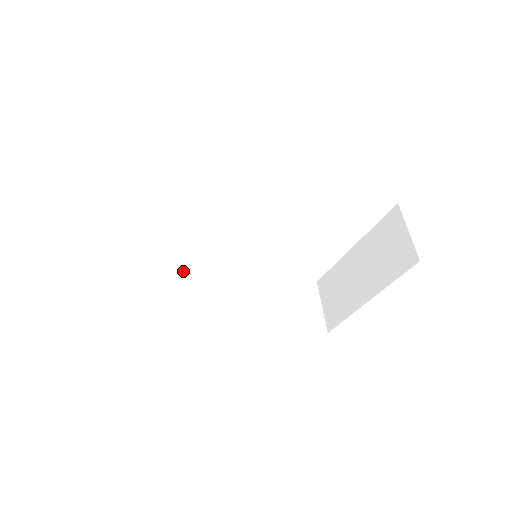
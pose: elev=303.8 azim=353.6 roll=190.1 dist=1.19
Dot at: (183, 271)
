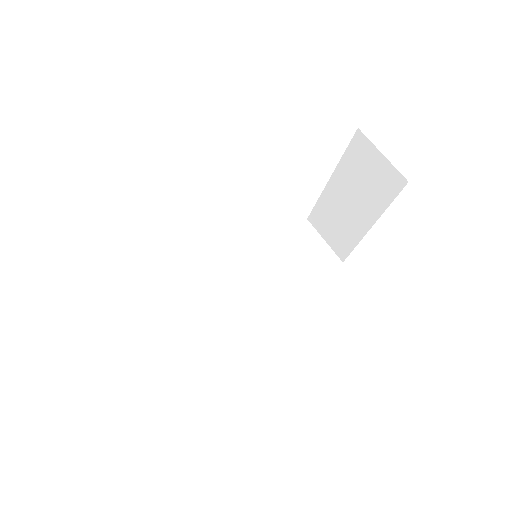
Dot at: (192, 294)
